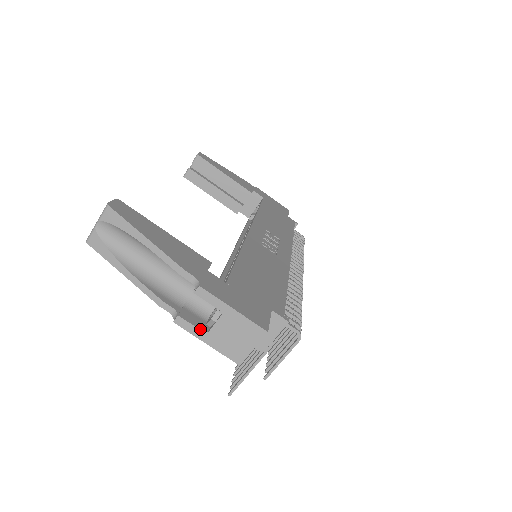
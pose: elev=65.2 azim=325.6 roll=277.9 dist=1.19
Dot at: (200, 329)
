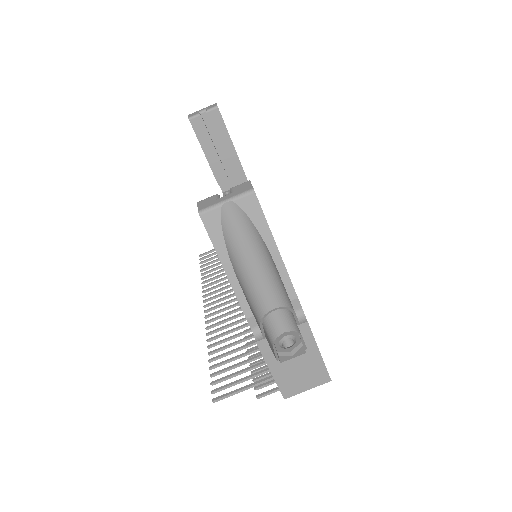
Dot at: (275, 357)
